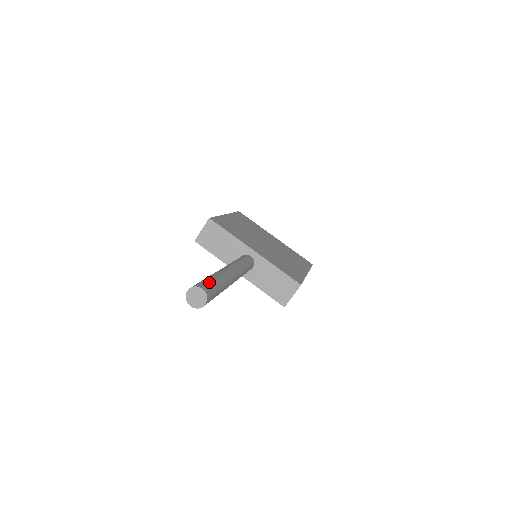
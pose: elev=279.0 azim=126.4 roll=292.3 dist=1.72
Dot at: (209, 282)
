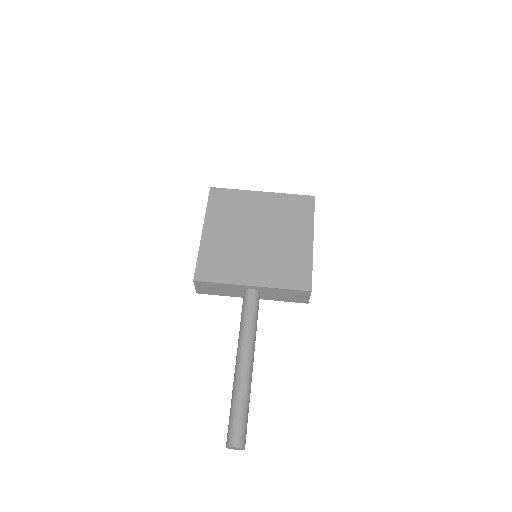
Dot at: (236, 424)
